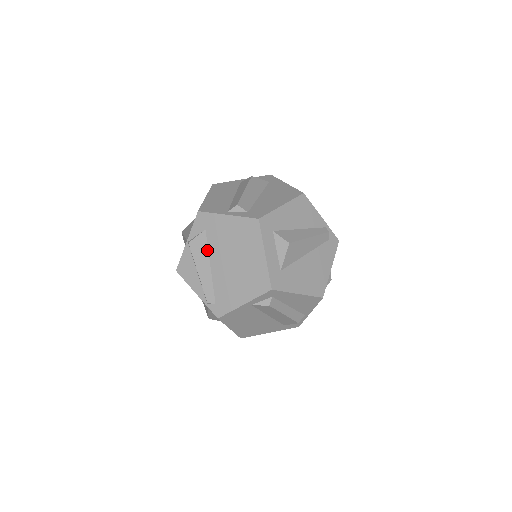
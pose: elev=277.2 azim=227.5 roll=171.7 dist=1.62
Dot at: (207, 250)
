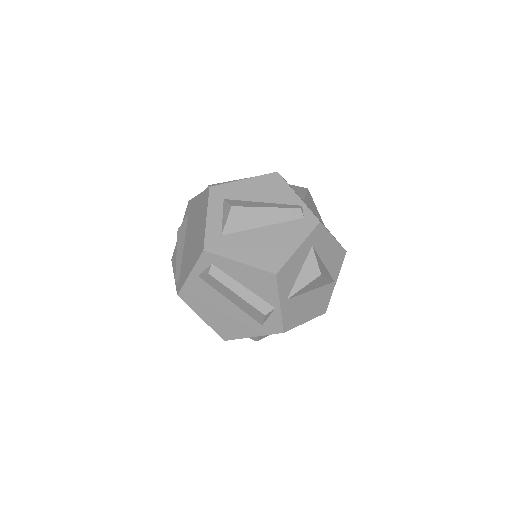
Dot at: (185, 232)
